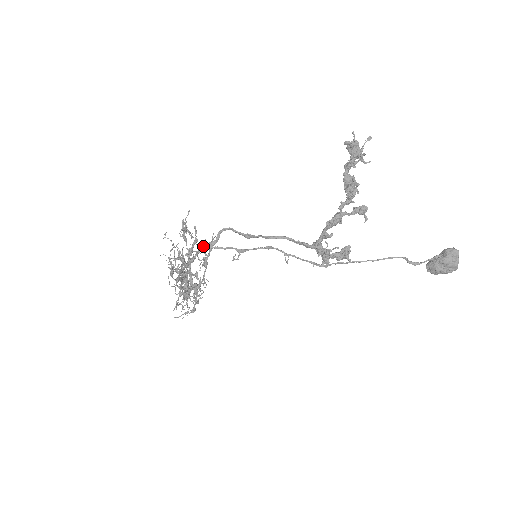
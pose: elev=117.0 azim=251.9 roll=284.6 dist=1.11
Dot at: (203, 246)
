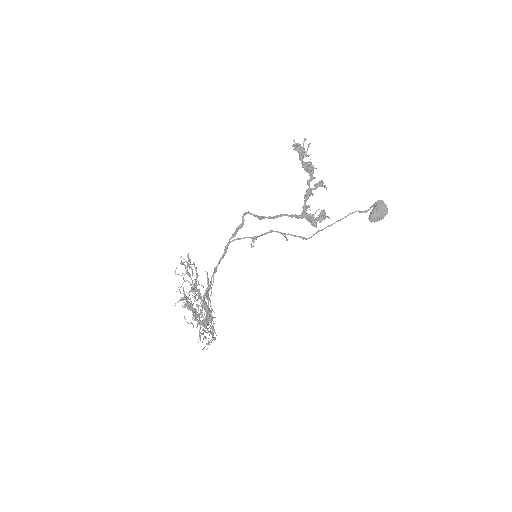
Dot at: (234, 232)
